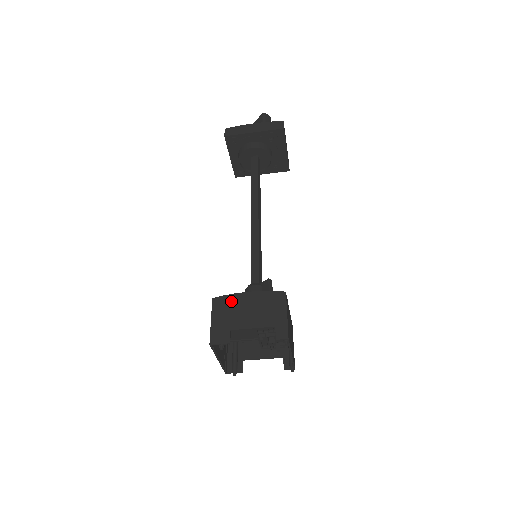
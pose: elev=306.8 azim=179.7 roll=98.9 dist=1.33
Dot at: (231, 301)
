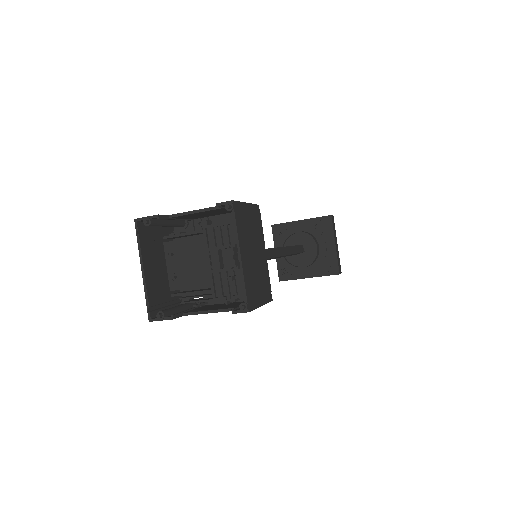
Dot at: occluded
